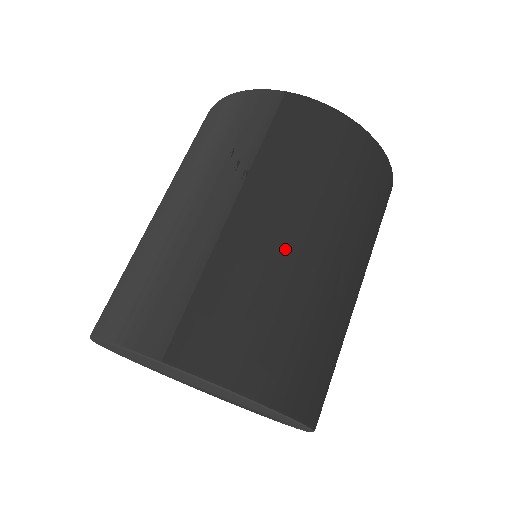
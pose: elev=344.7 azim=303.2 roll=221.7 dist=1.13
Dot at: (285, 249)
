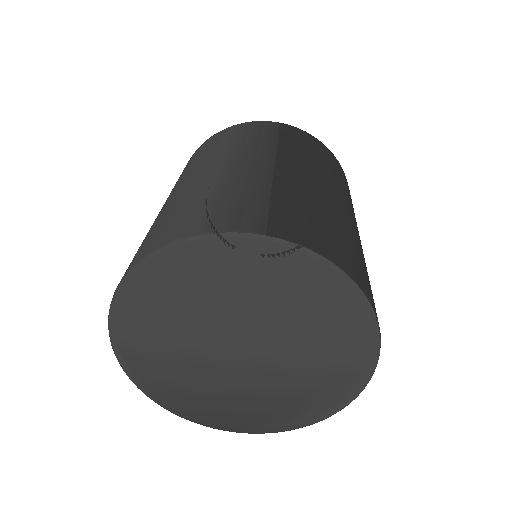
Dot at: (326, 193)
